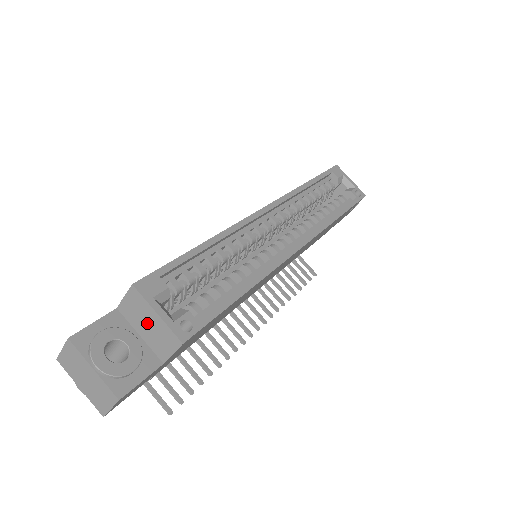
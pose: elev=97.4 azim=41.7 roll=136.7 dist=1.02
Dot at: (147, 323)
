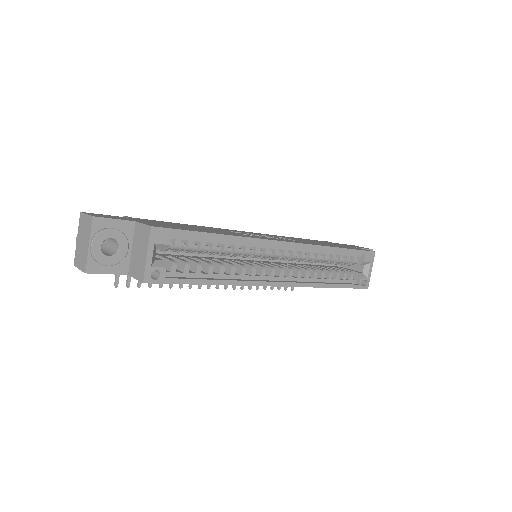
Dot at: (140, 250)
